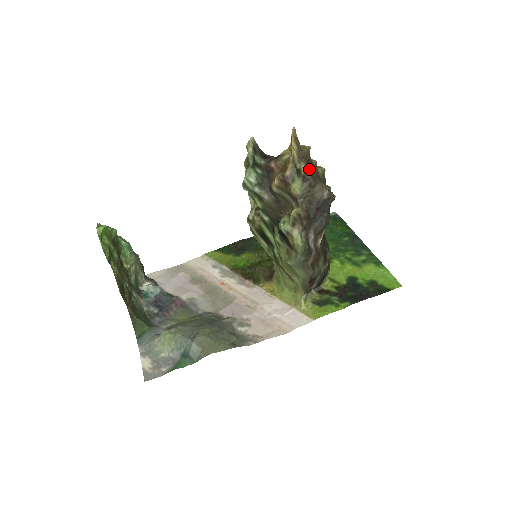
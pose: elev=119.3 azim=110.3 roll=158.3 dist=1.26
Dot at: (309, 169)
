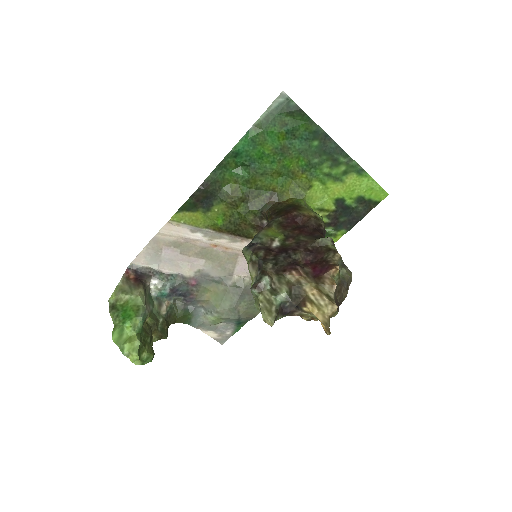
Dot at: (337, 310)
